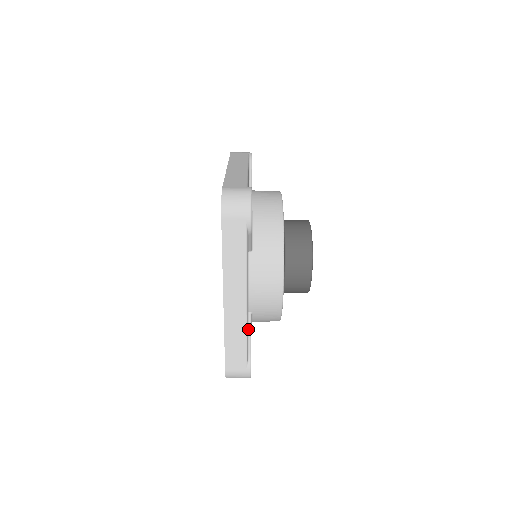
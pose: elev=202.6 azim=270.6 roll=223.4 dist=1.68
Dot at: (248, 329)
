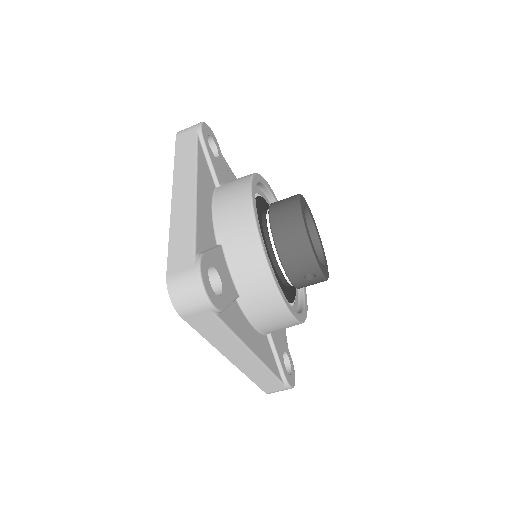
Dot at: (210, 248)
